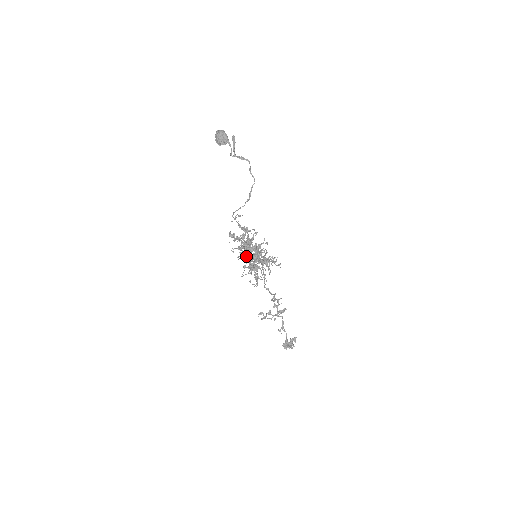
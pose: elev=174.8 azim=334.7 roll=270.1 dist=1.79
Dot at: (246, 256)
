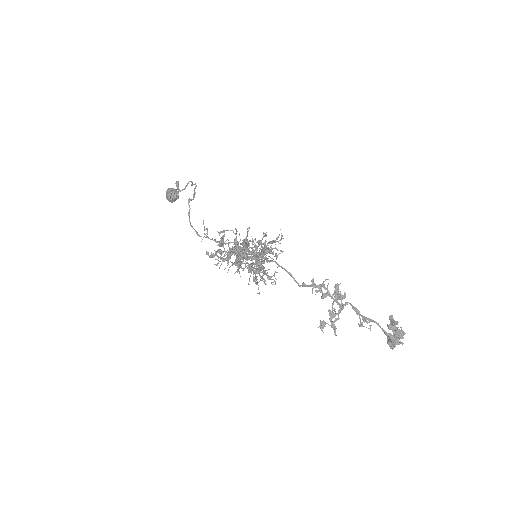
Dot at: occluded
